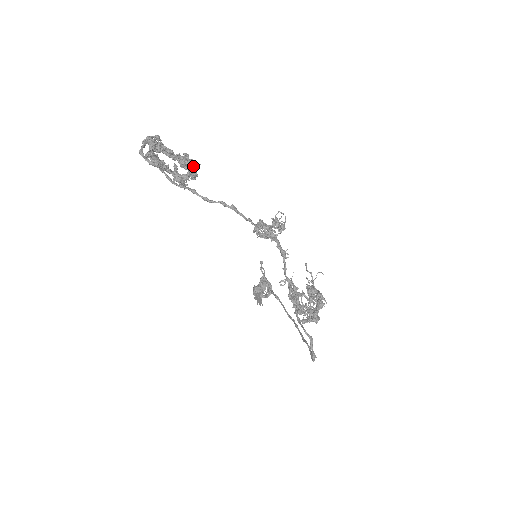
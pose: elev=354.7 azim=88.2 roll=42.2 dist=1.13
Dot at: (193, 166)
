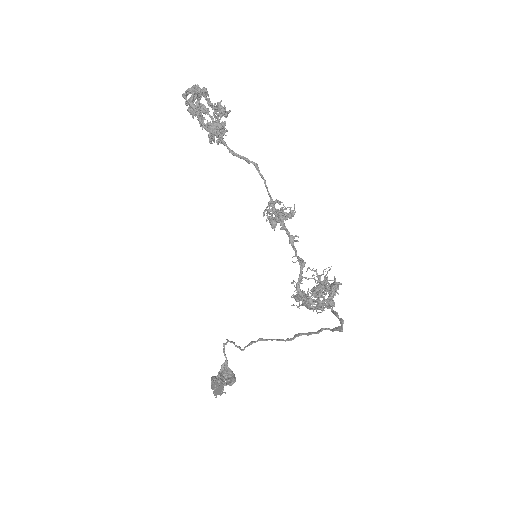
Dot at: occluded
